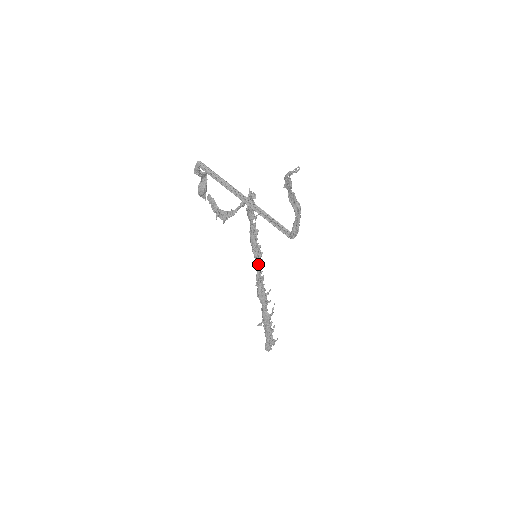
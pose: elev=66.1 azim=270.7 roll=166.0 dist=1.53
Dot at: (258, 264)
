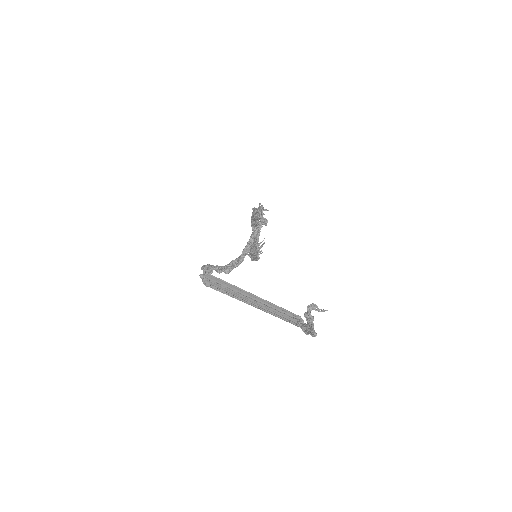
Dot at: (256, 238)
